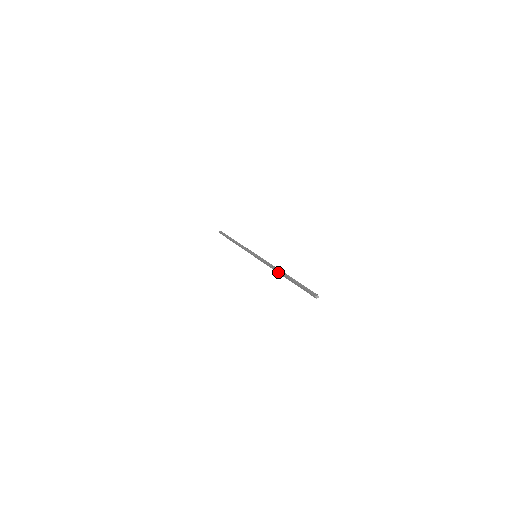
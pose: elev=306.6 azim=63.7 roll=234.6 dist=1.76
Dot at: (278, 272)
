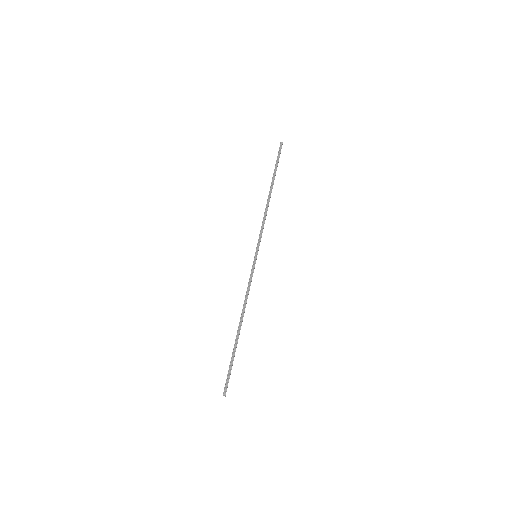
Dot at: (241, 316)
